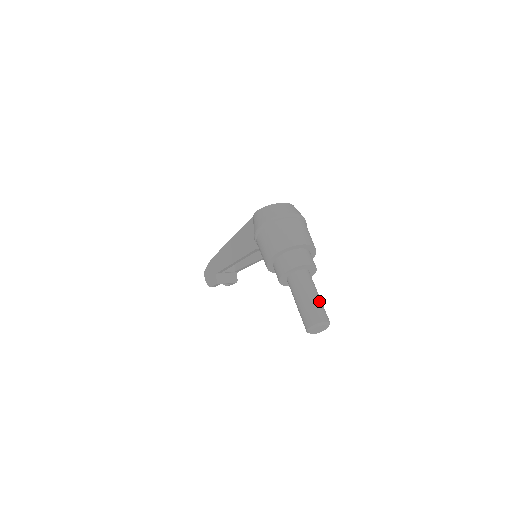
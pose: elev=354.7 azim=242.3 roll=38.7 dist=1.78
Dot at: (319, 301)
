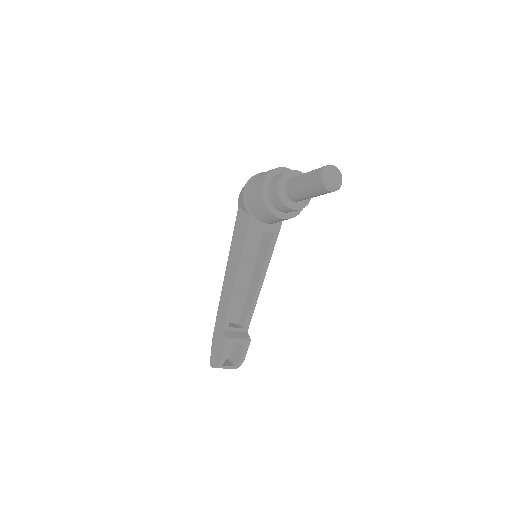
Dot at: occluded
